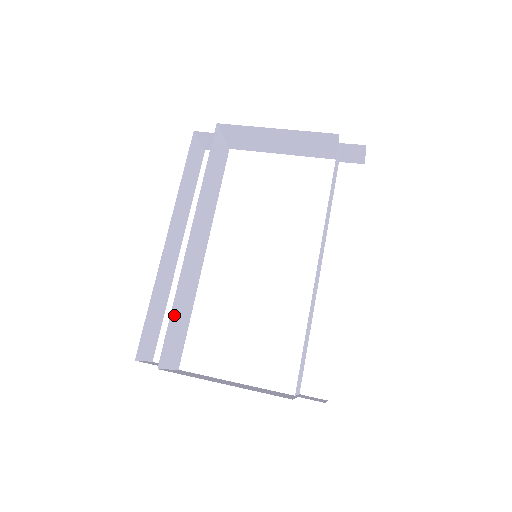
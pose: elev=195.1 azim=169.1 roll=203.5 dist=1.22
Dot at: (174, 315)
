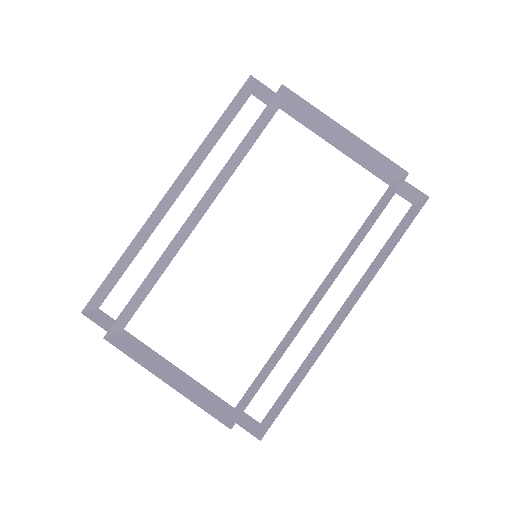
Dot at: (143, 285)
